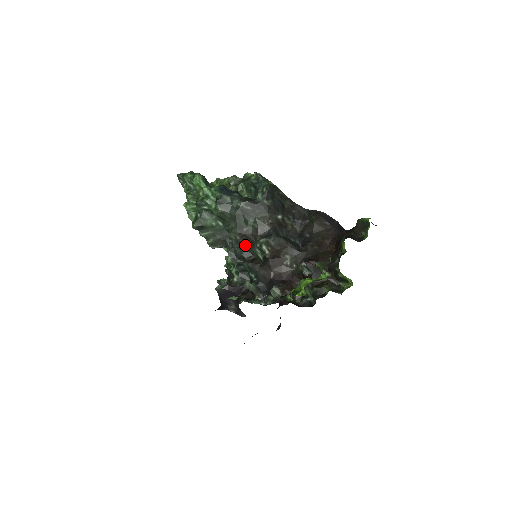
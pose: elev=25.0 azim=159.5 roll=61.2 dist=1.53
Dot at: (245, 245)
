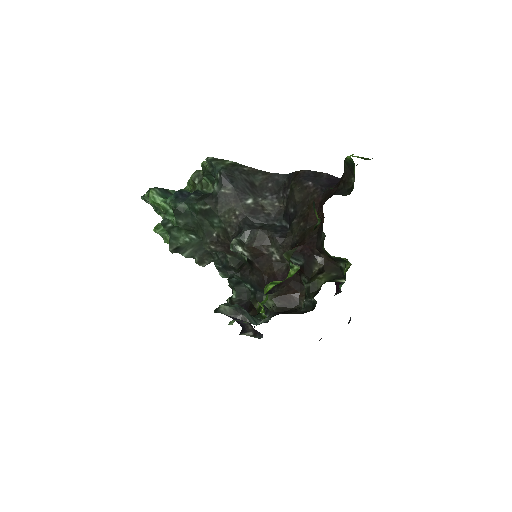
Dot at: (226, 252)
